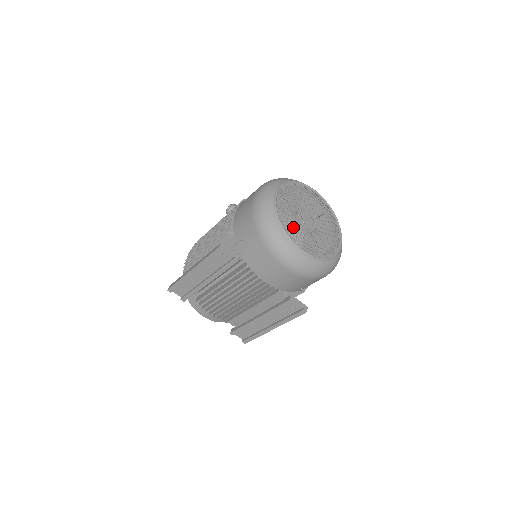
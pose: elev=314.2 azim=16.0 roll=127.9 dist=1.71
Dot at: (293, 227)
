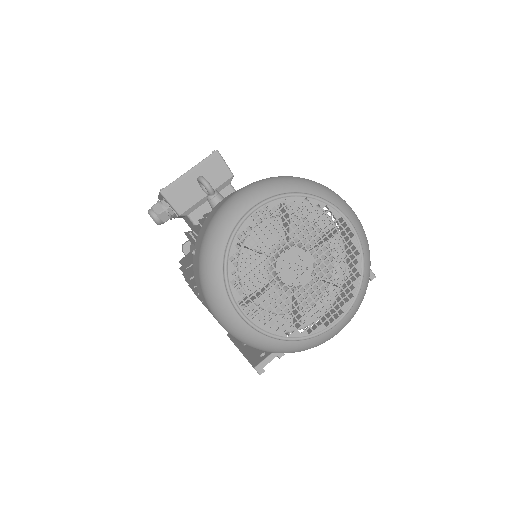
Dot at: (291, 289)
